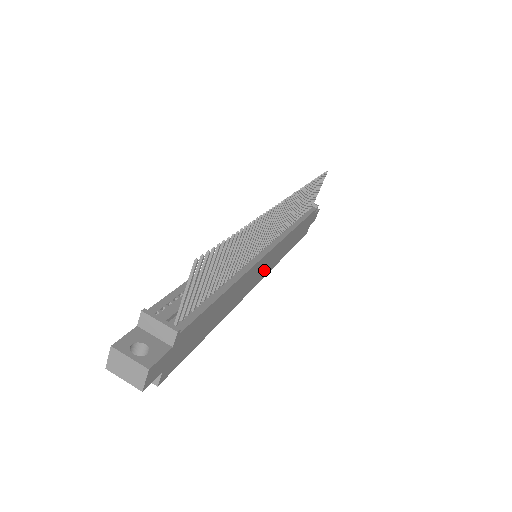
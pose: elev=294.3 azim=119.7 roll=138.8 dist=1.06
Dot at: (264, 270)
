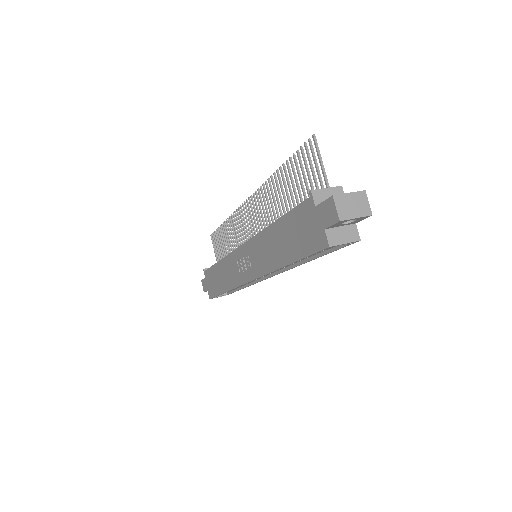
Dot at: occluded
